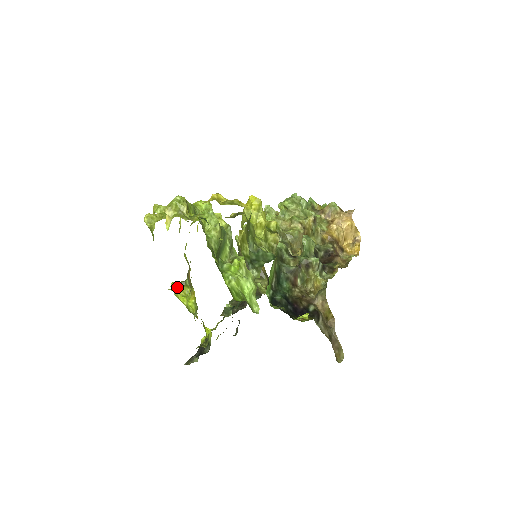
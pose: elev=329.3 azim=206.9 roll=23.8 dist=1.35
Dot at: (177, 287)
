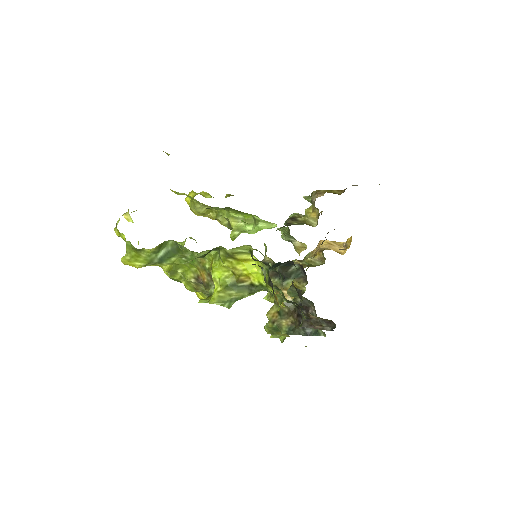
Dot at: (205, 300)
